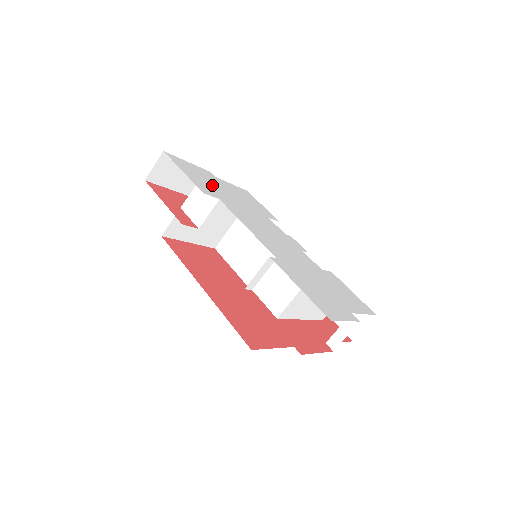
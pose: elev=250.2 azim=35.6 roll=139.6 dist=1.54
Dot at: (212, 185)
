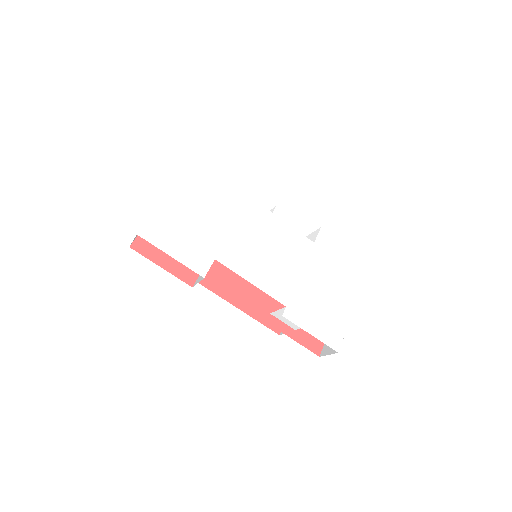
Dot at: (195, 229)
